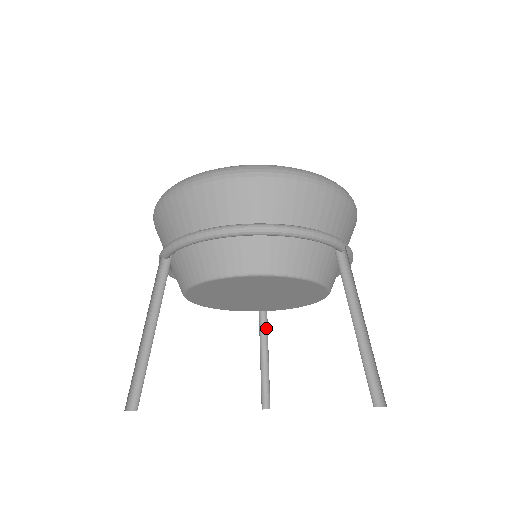
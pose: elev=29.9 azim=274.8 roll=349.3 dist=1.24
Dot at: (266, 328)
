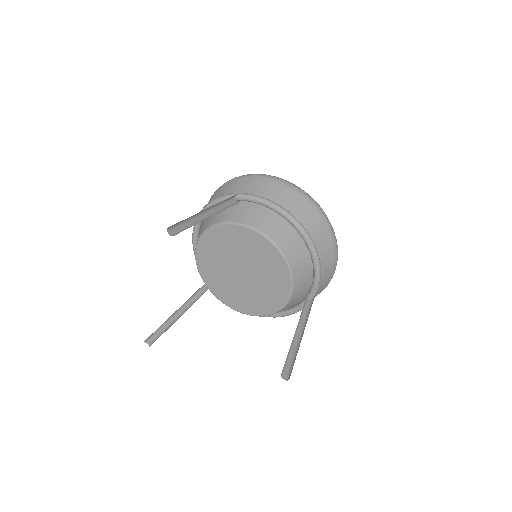
Dot at: (194, 302)
